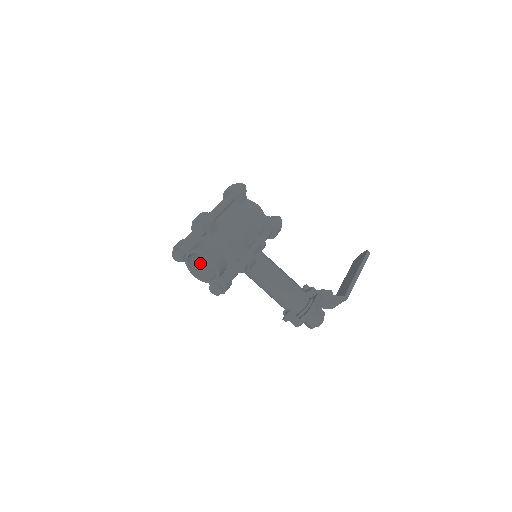
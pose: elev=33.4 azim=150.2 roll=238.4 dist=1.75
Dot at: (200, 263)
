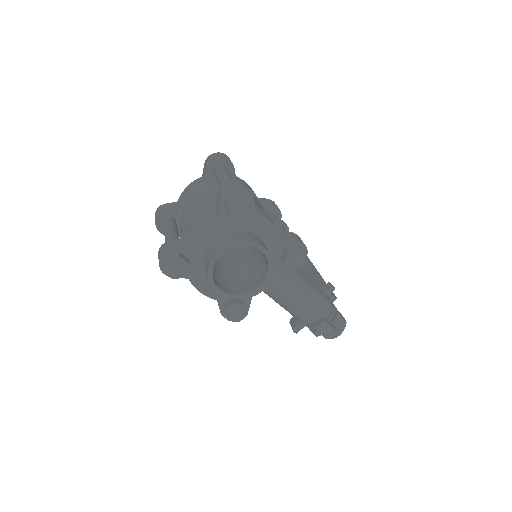
Dot at: (213, 272)
